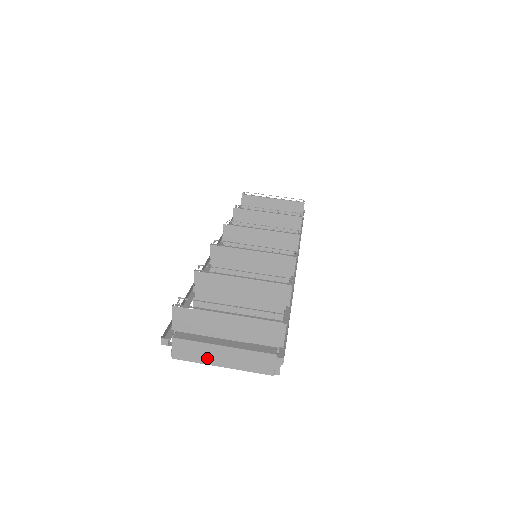
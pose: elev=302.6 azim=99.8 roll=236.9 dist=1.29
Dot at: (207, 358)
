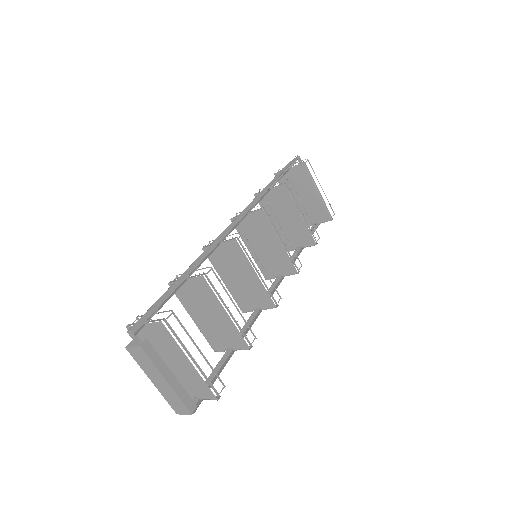
Dot at: (148, 371)
